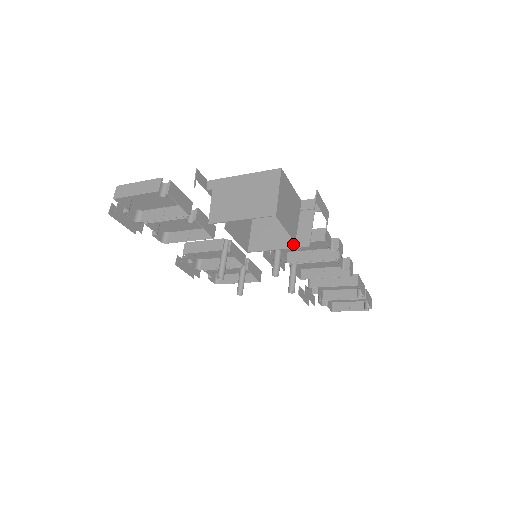
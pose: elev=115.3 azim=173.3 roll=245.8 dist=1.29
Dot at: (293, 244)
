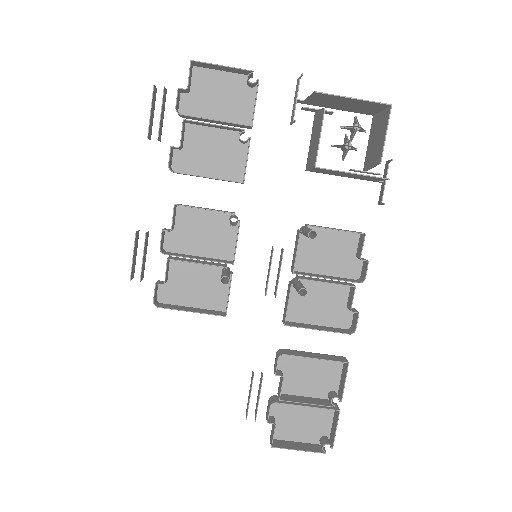
Dot at: (369, 175)
